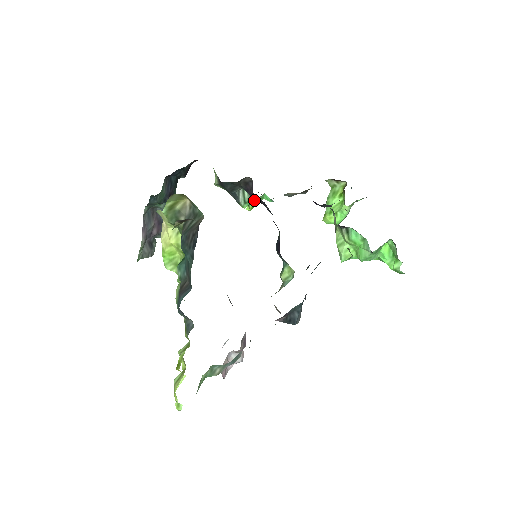
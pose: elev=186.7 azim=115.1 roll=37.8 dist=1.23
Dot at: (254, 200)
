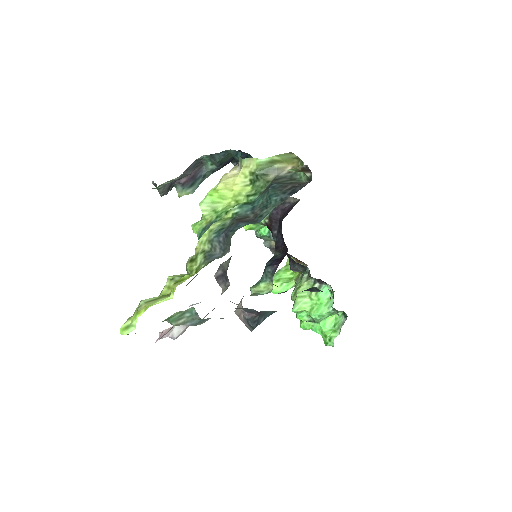
Dot at: (267, 221)
